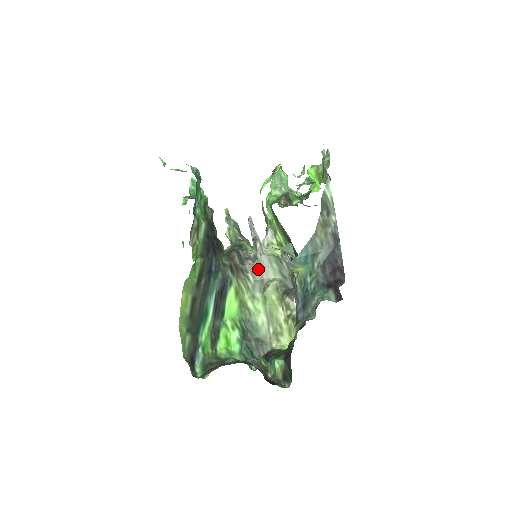
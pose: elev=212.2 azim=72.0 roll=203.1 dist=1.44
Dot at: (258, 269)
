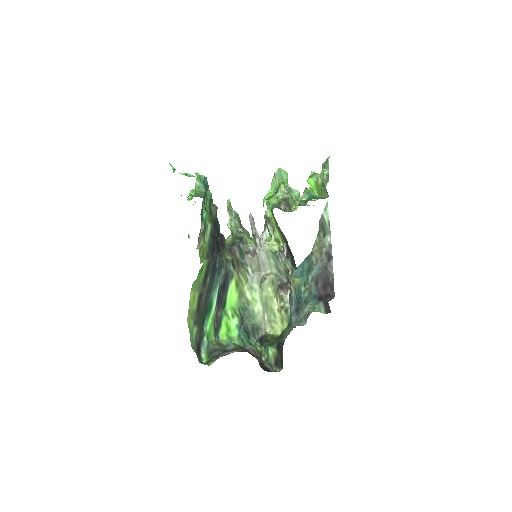
Dot at: (257, 263)
